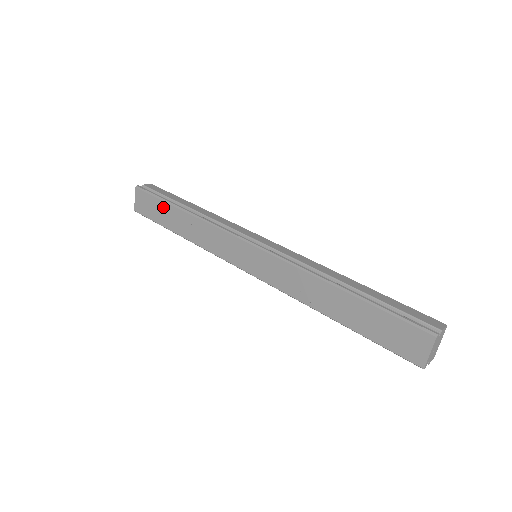
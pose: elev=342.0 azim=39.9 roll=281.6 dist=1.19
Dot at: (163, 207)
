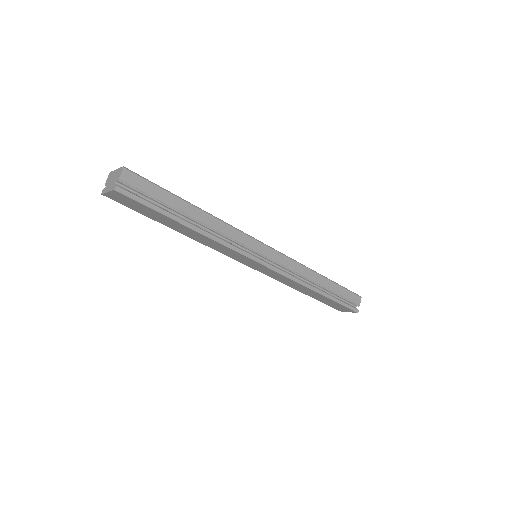
Dot at: (160, 216)
